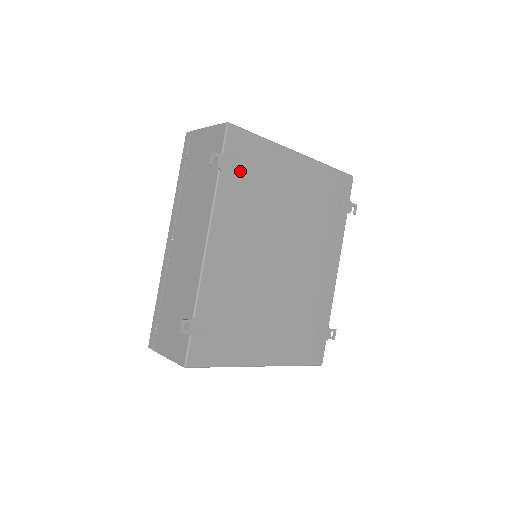
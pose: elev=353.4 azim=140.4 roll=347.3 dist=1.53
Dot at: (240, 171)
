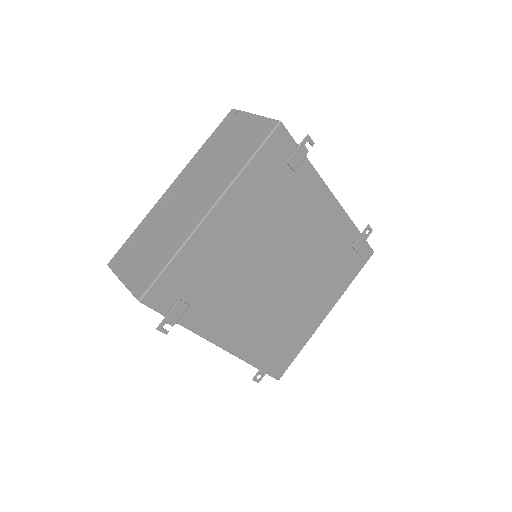
Dot at: (188, 298)
